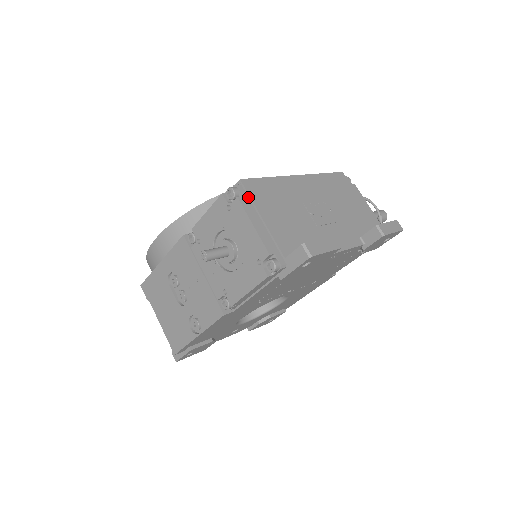
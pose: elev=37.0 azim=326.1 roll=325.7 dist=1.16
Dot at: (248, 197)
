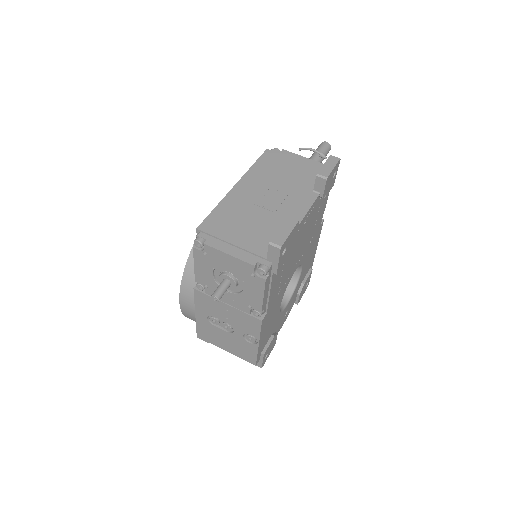
Dot at: (211, 236)
